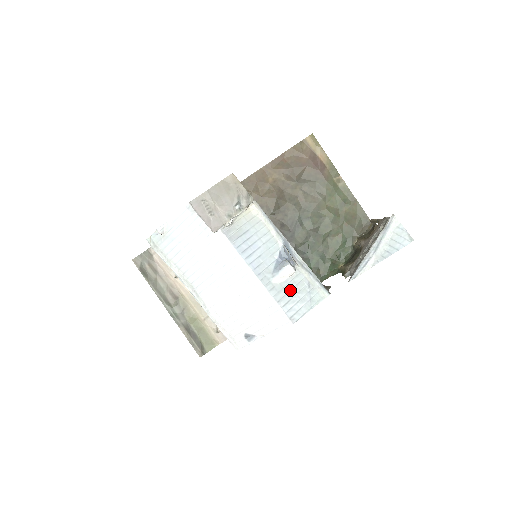
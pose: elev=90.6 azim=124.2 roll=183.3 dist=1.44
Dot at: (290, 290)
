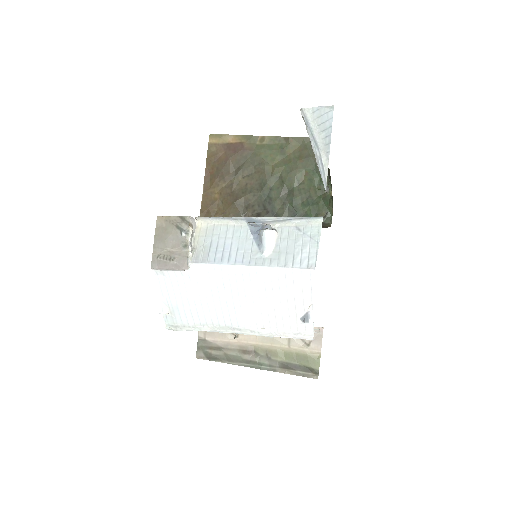
Dot at: (286, 248)
